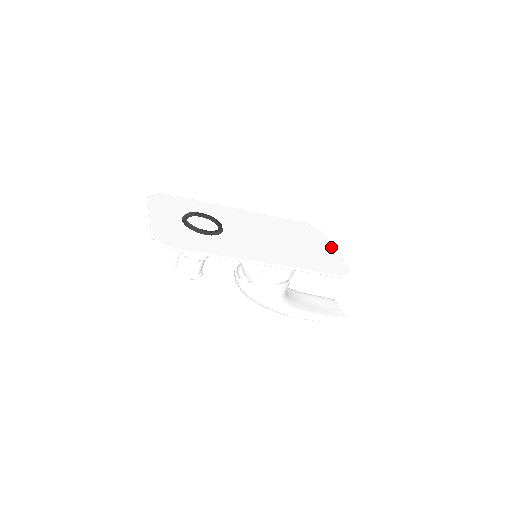
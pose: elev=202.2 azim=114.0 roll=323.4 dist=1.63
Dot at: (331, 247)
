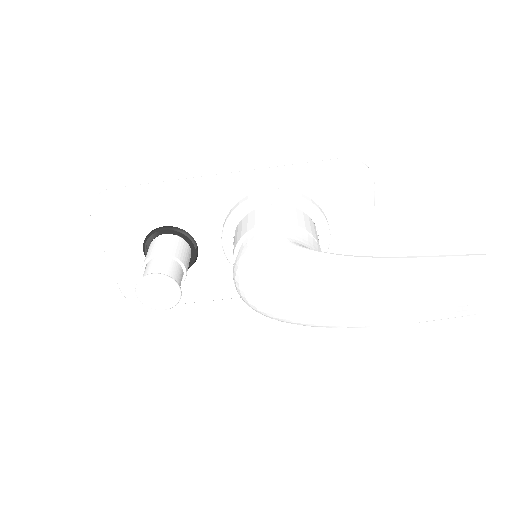
Dot at: (366, 228)
